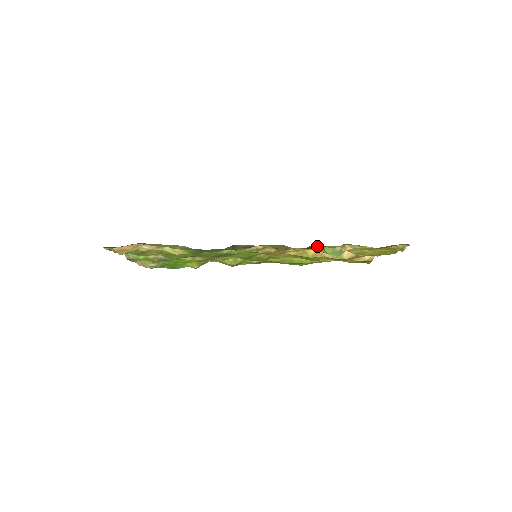
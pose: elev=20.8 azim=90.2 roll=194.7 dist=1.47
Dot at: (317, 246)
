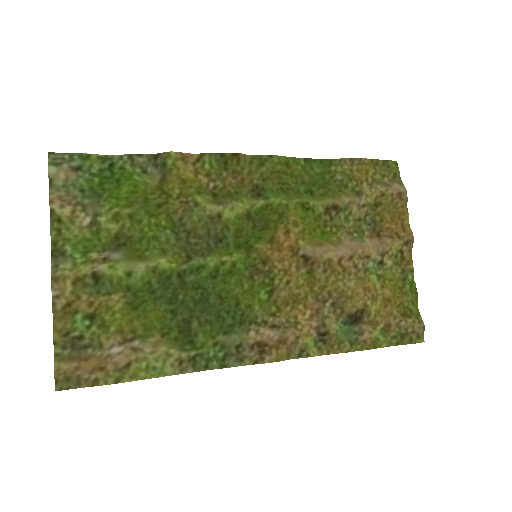
Dot at: (334, 337)
